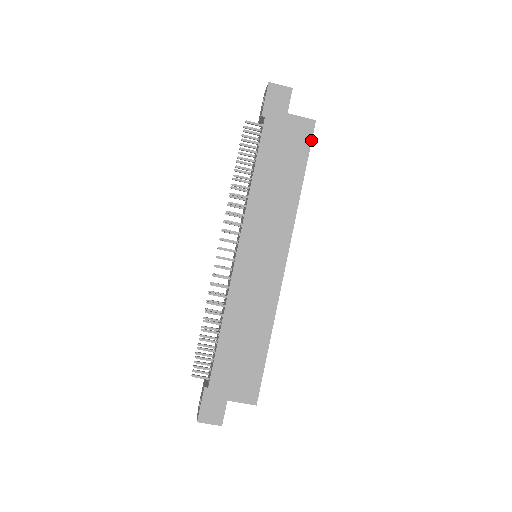
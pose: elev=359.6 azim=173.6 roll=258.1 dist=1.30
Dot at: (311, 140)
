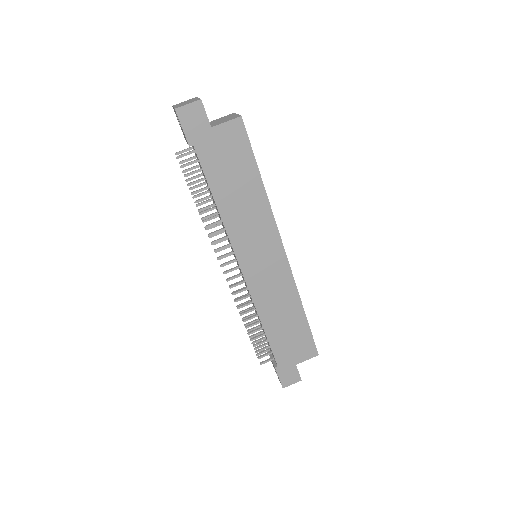
Dot at: (248, 138)
